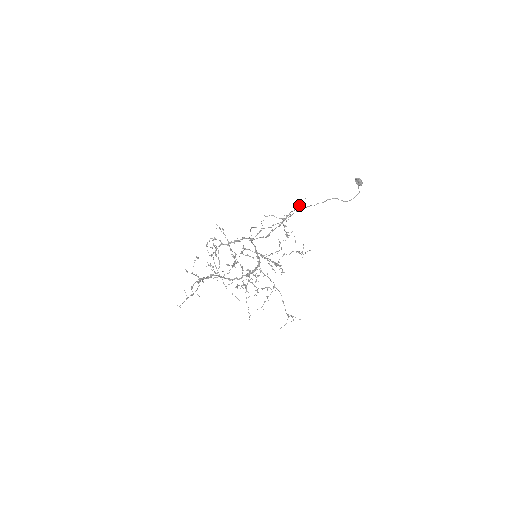
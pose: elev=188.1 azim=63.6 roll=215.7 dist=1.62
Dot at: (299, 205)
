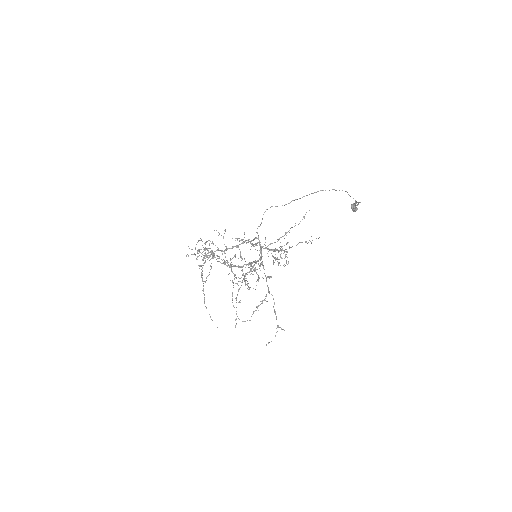
Dot at: (300, 221)
